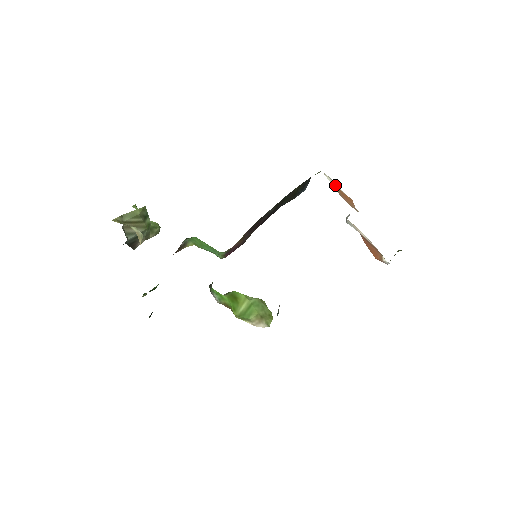
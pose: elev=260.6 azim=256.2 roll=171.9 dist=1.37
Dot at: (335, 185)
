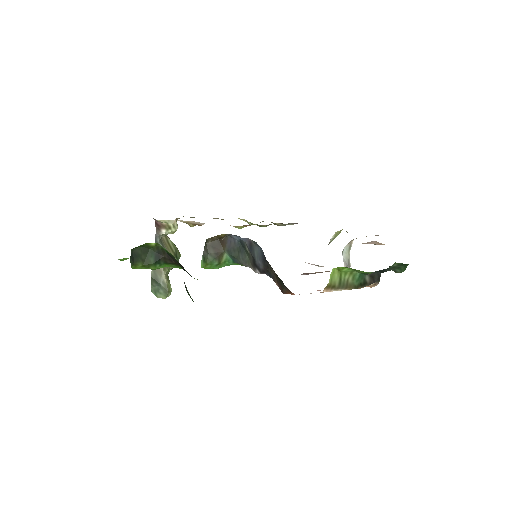
Dot at: occluded
